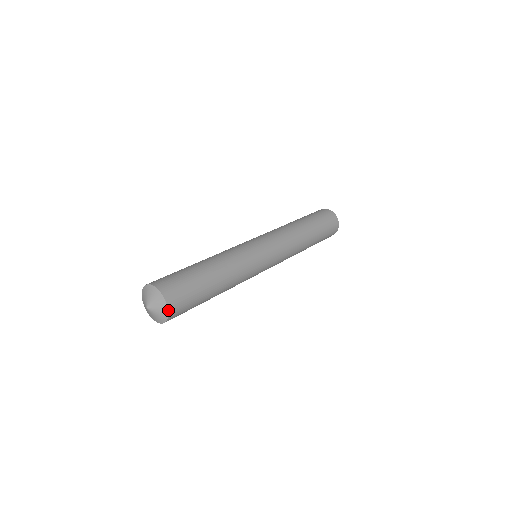
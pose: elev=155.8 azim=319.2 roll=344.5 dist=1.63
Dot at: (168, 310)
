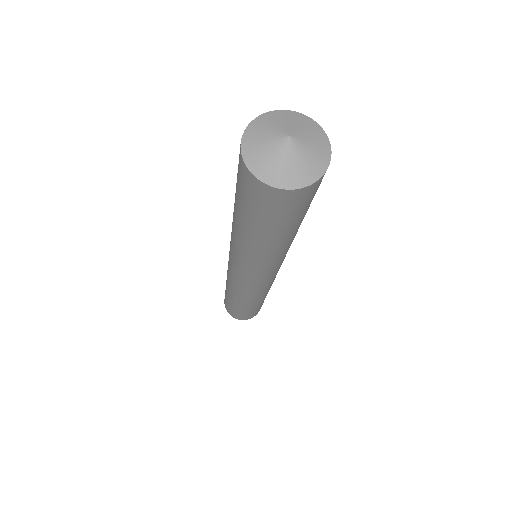
Dot at: (320, 127)
